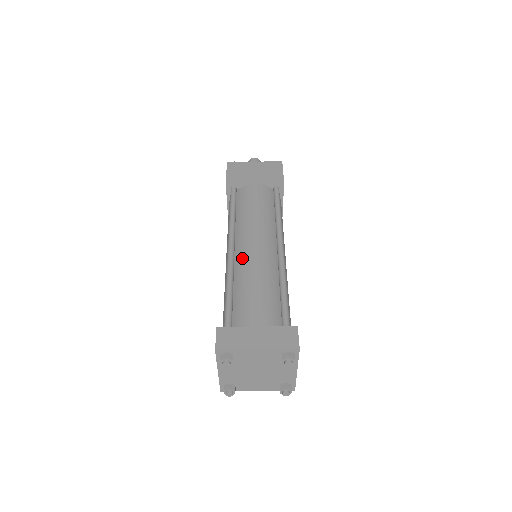
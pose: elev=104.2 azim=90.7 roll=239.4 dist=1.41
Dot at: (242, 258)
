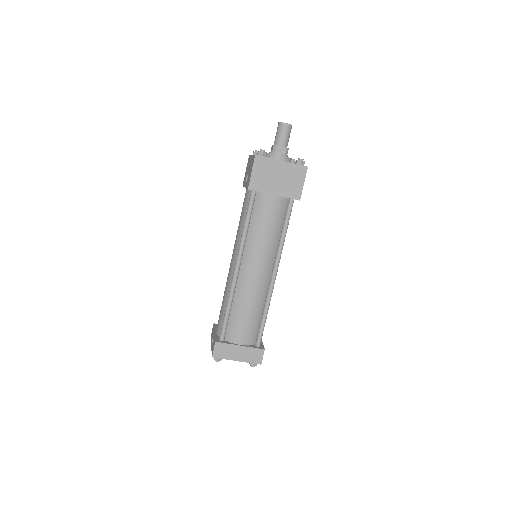
Dot at: (243, 282)
